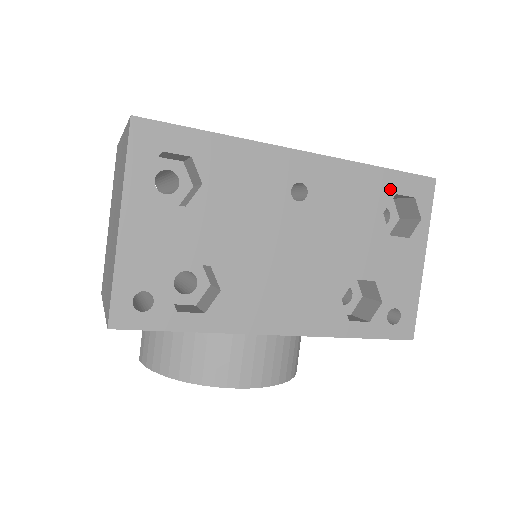
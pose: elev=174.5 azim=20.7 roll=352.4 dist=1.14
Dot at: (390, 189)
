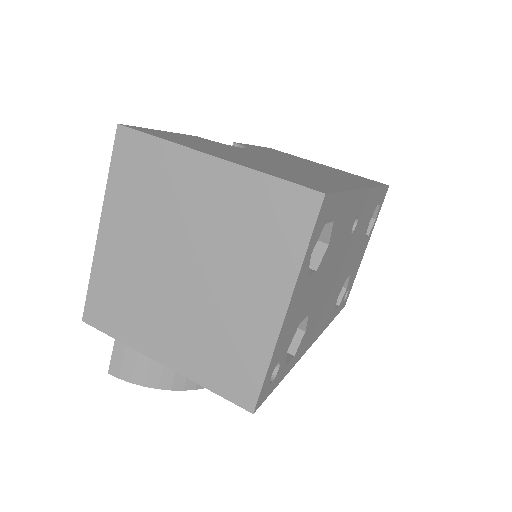
Dot at: (377, 202)
